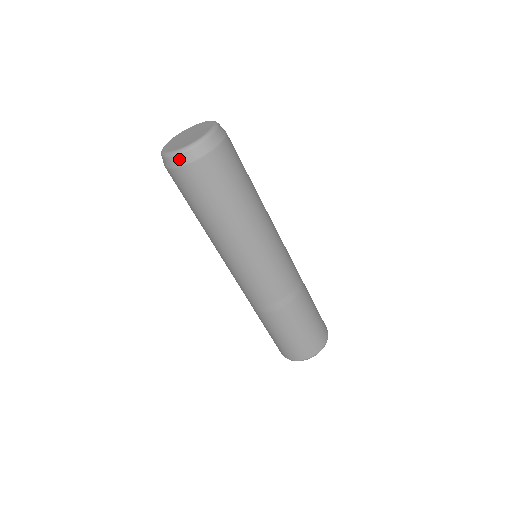
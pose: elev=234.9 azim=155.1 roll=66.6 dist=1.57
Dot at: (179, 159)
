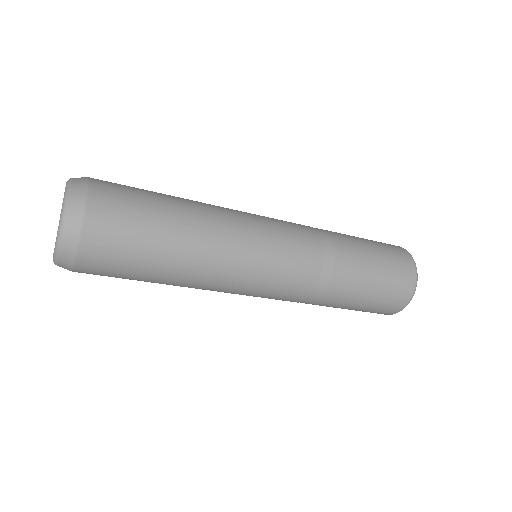
Dot at: occluded
